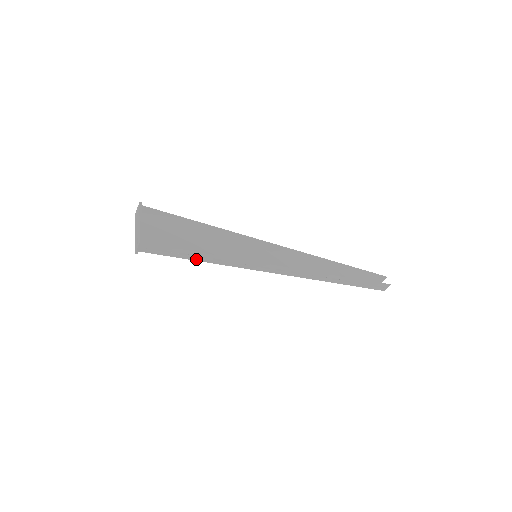
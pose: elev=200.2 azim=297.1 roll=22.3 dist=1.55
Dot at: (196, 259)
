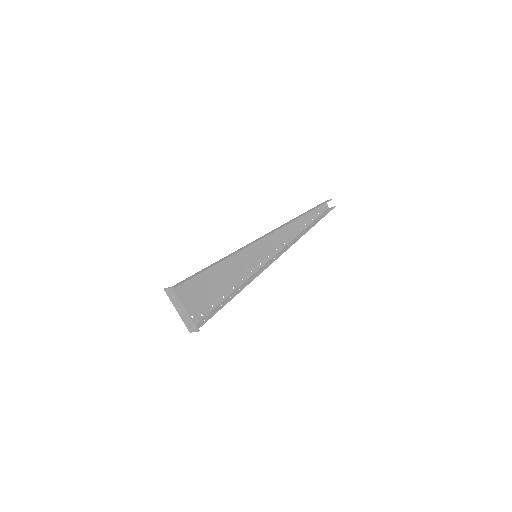
Dot at: (226, 300)
